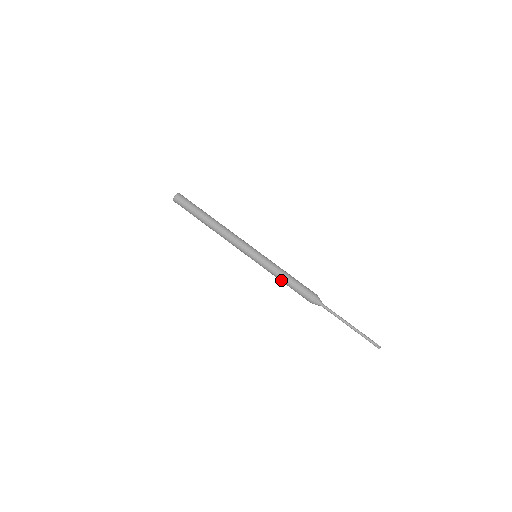
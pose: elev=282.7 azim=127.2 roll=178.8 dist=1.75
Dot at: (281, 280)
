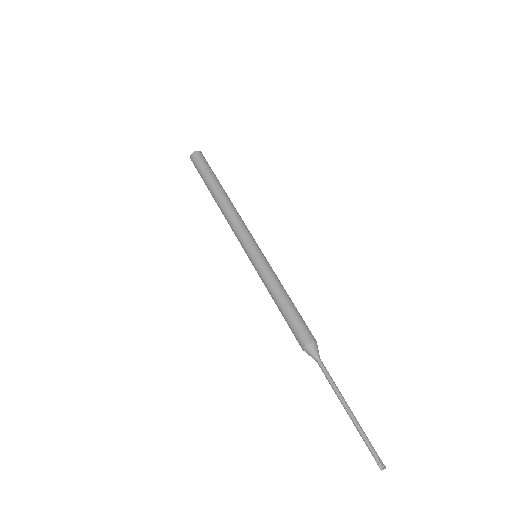
Dot at: (274, 300)
